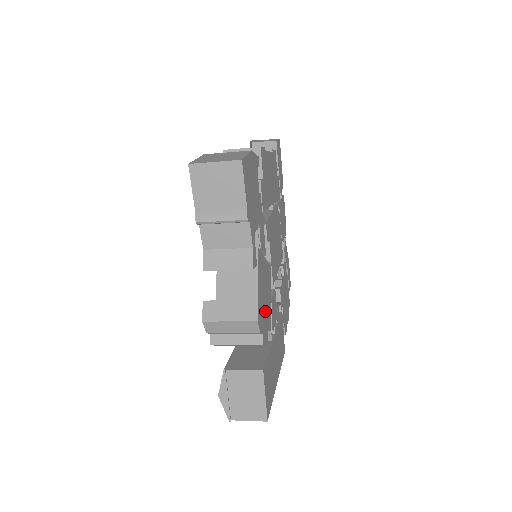
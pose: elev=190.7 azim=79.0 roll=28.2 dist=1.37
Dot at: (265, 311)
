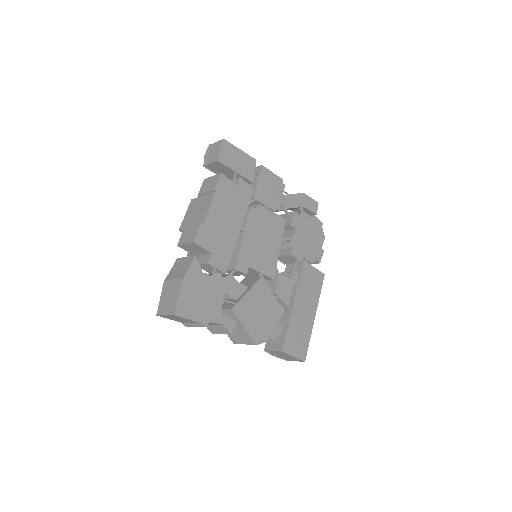
Dot at: (267, 319)
